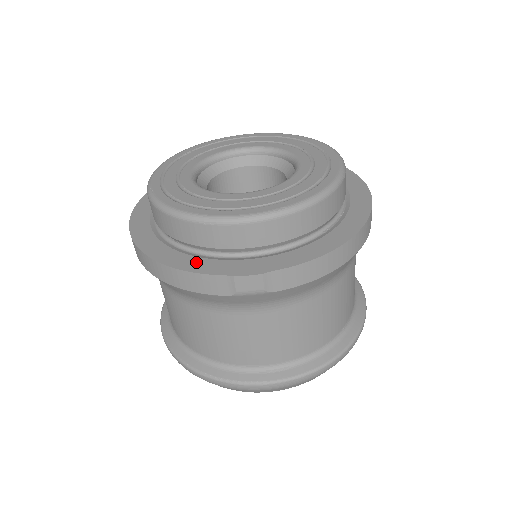
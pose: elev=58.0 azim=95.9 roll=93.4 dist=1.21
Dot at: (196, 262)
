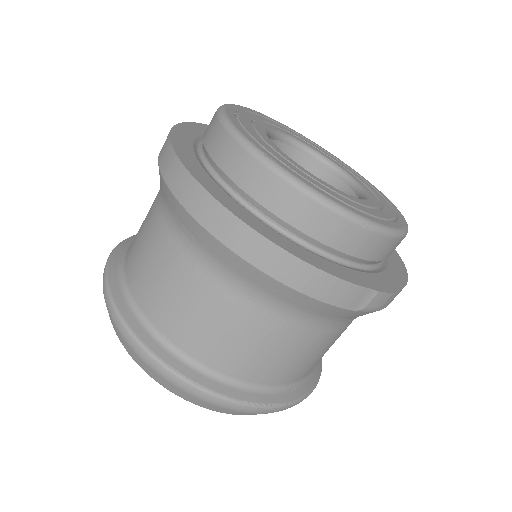
Dot at: (333, 266)
